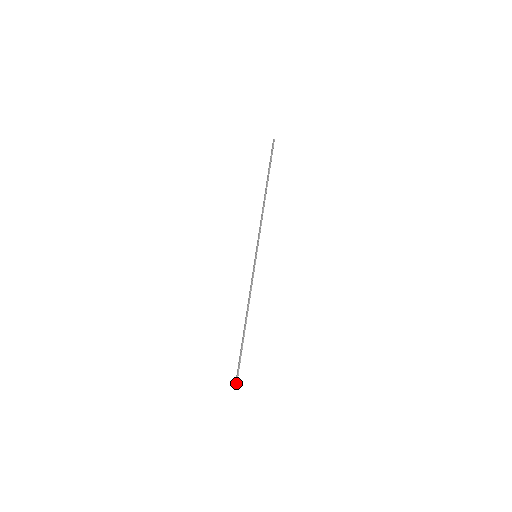
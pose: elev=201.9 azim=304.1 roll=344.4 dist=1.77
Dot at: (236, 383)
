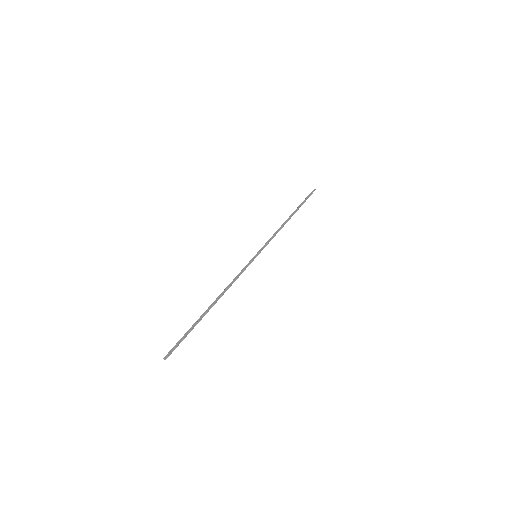
Dot at: (166, 358)
